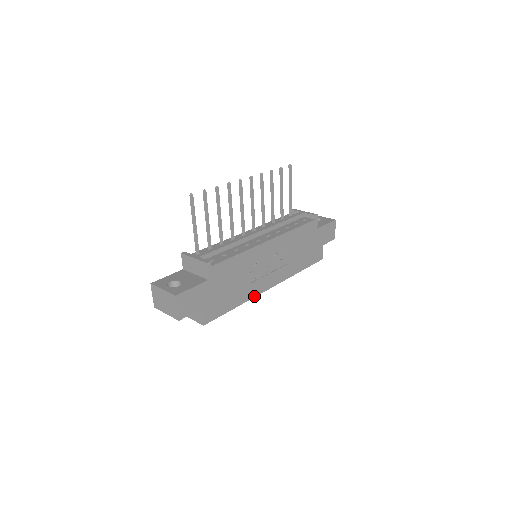
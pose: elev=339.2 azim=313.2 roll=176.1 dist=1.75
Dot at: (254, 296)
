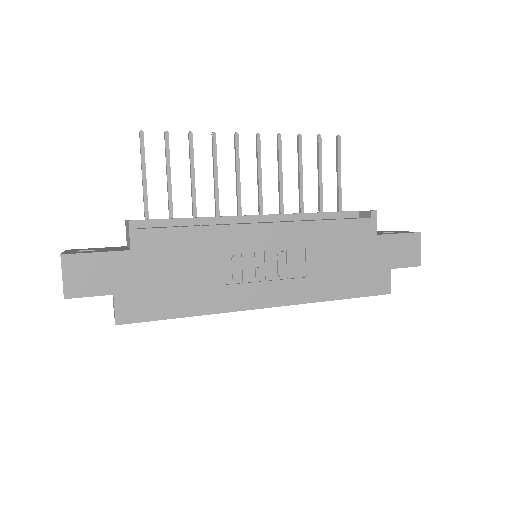
Dot at: (229, 310)
